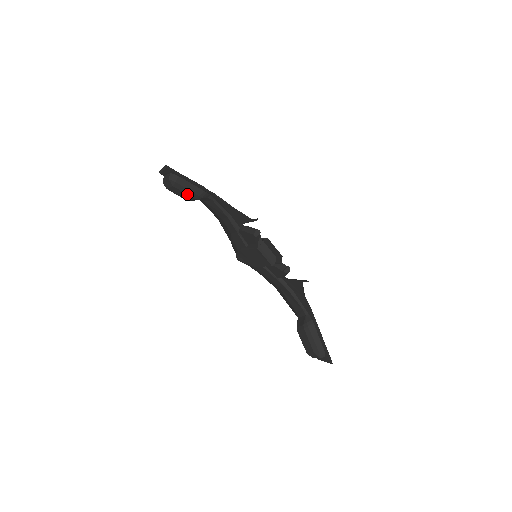
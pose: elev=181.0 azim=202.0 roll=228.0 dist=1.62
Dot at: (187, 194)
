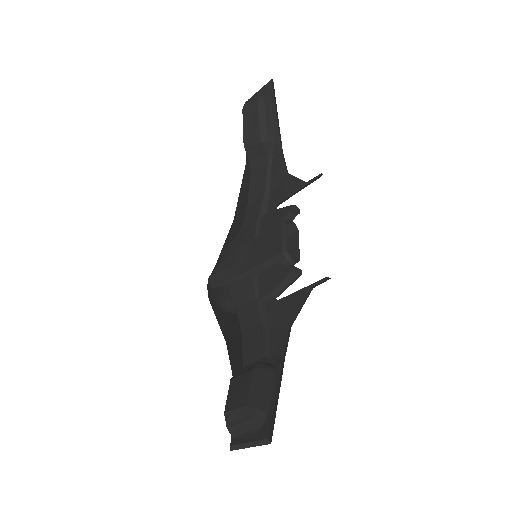
Dot at: (259, 123)
